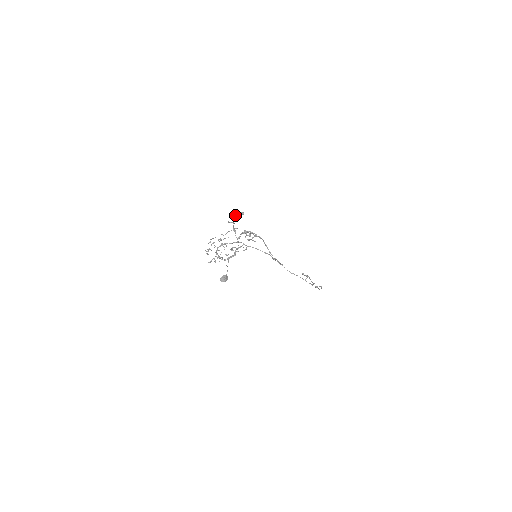
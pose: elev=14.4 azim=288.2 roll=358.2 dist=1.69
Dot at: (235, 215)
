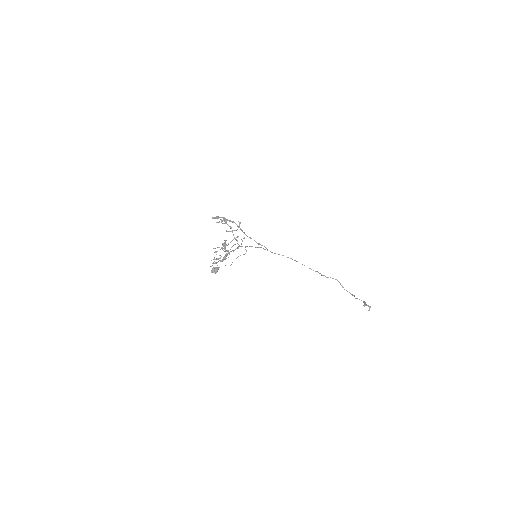
Dot at: occluded
